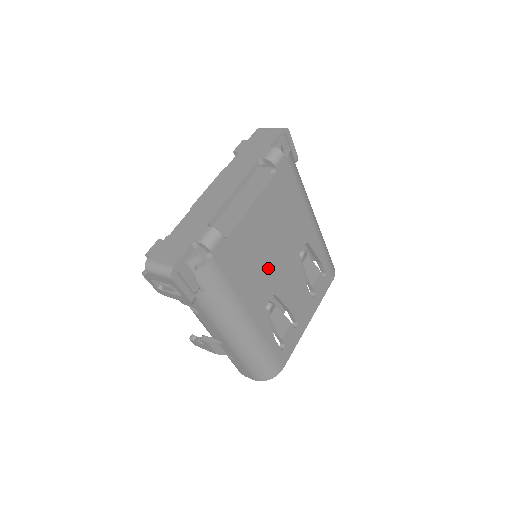
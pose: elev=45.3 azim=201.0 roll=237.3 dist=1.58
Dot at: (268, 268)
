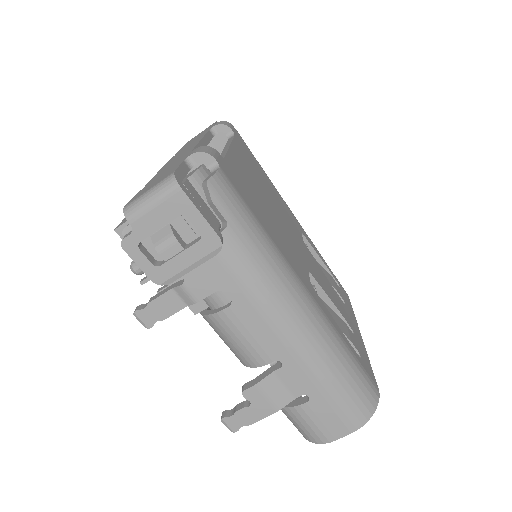
Dot at: (284, 233)
